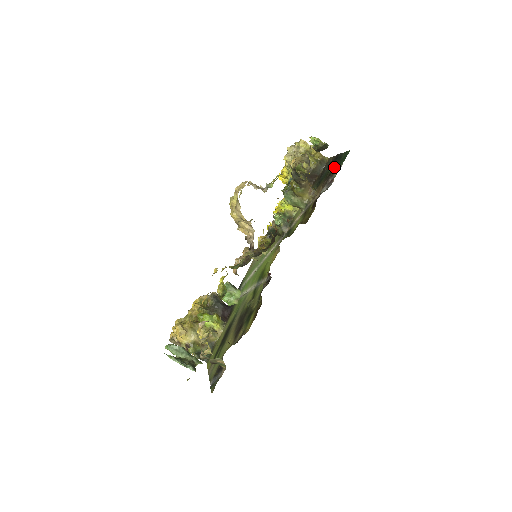
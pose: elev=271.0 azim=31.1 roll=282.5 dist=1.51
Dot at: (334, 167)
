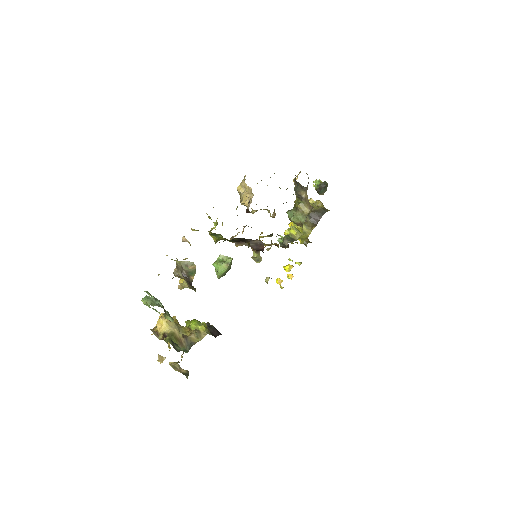
Dot at: occluded
